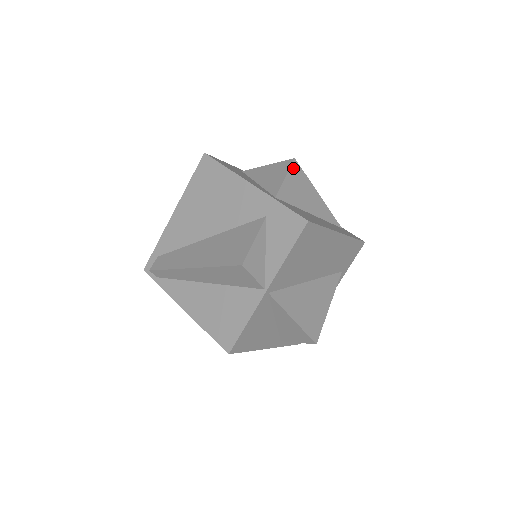
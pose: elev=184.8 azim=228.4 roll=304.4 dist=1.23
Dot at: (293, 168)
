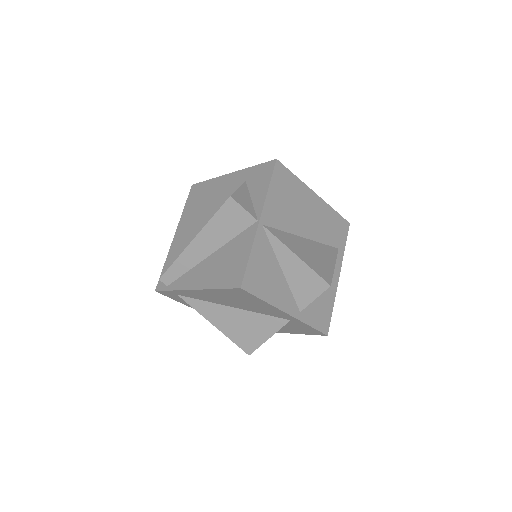
Dot at: occluded
